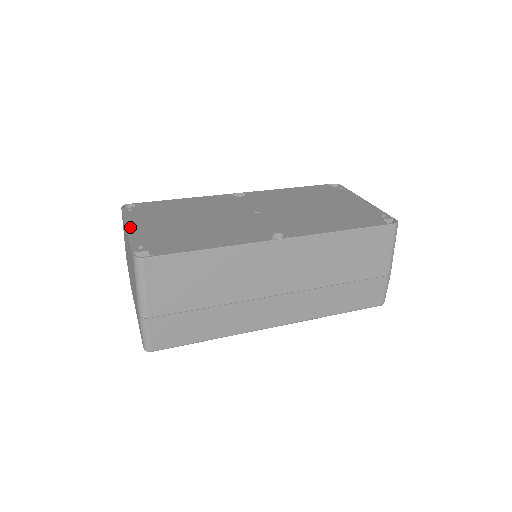
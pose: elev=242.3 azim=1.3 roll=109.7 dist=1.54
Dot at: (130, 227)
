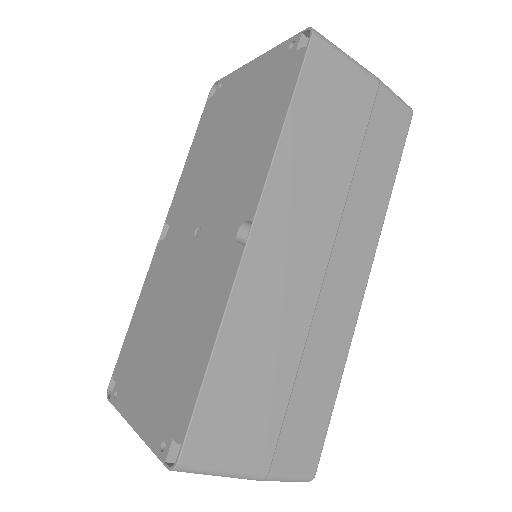
Dot at: (133, 422)
